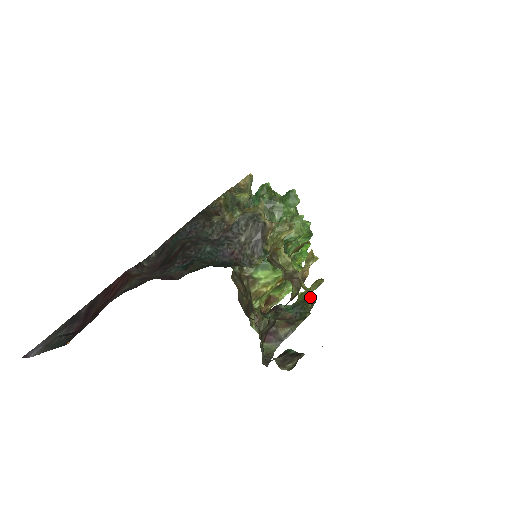
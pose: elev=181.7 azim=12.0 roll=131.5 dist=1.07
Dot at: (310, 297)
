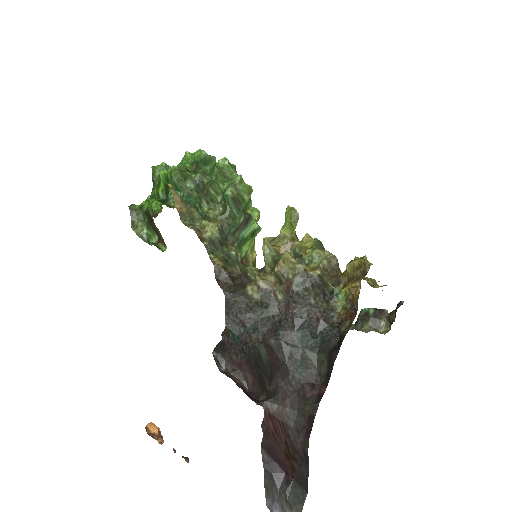
Dot at: occluded
